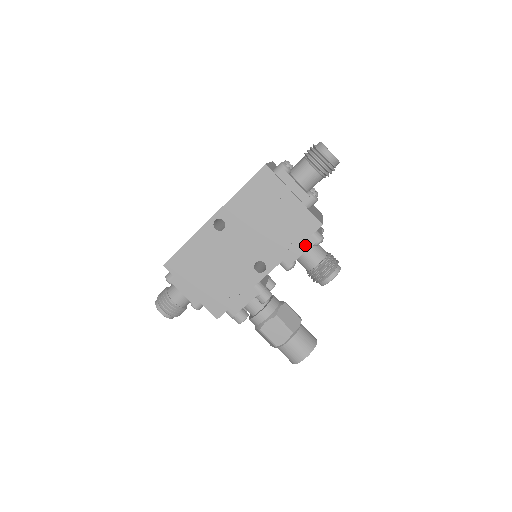
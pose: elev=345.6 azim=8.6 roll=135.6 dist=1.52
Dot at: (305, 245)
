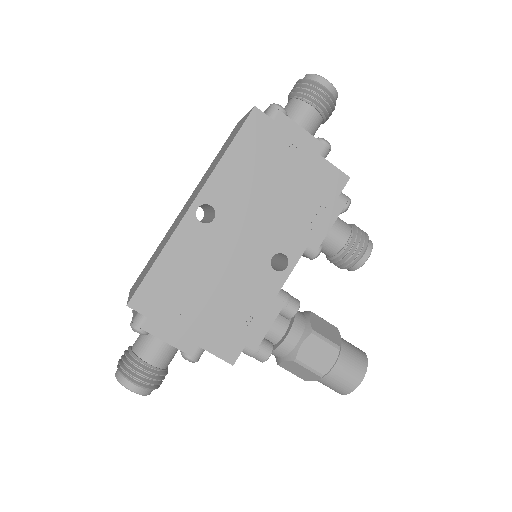
Dot at: (332, 214)
